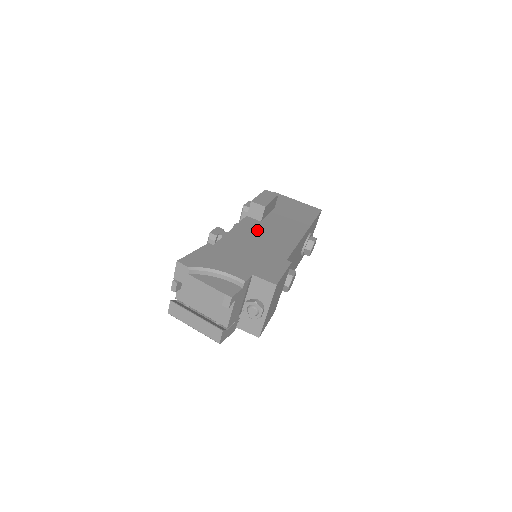
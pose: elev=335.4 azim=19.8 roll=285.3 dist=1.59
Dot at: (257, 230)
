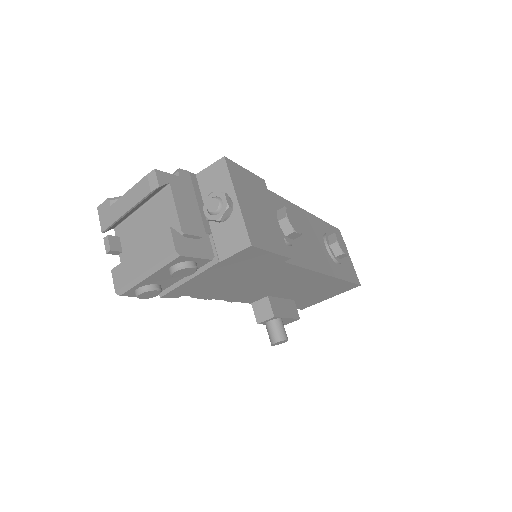
Dot at: occluded
